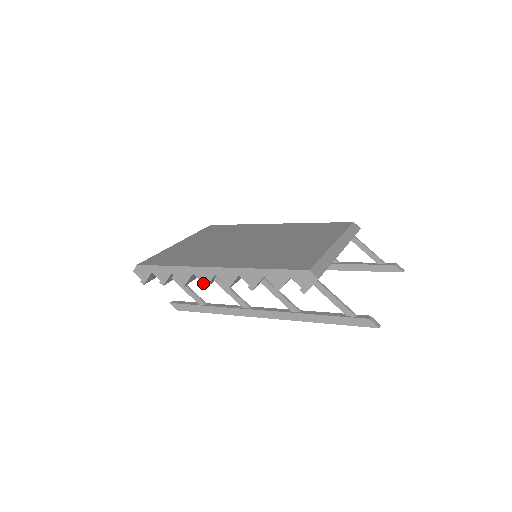
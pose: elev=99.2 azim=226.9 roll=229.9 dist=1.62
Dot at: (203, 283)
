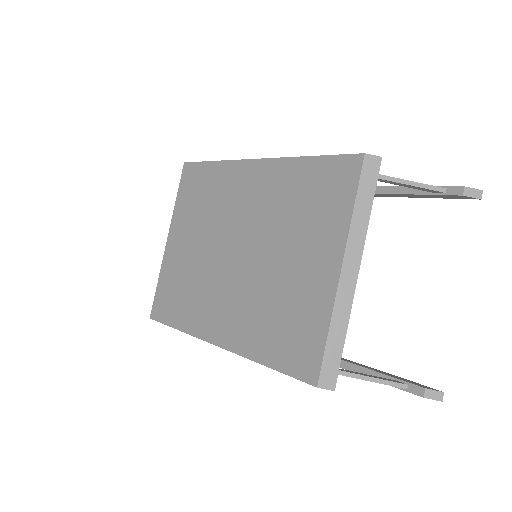
Dot at: occluded
